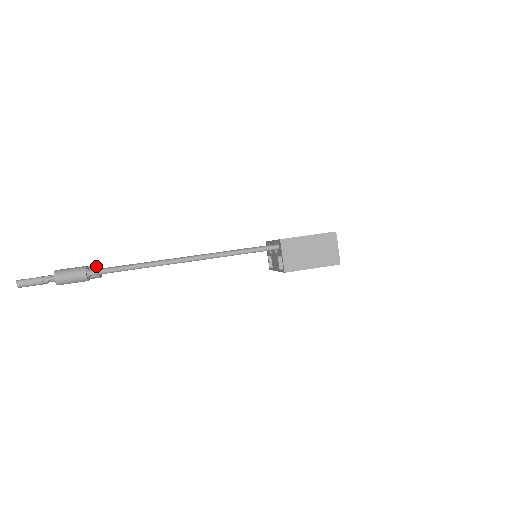
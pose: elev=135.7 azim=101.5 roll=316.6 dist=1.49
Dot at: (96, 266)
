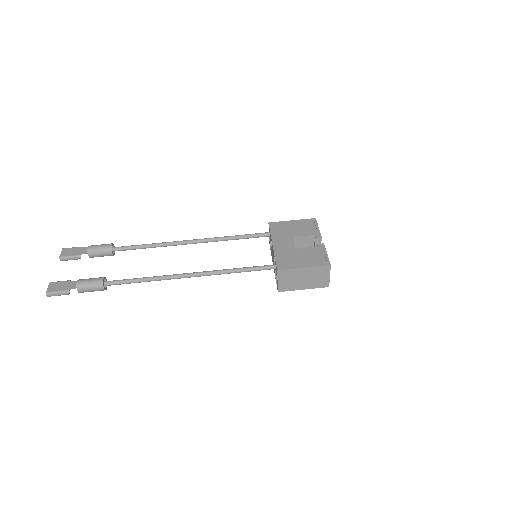
Dot at: (109, 248)
